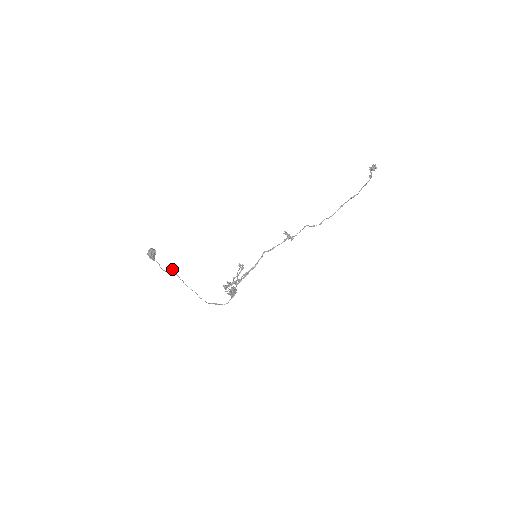
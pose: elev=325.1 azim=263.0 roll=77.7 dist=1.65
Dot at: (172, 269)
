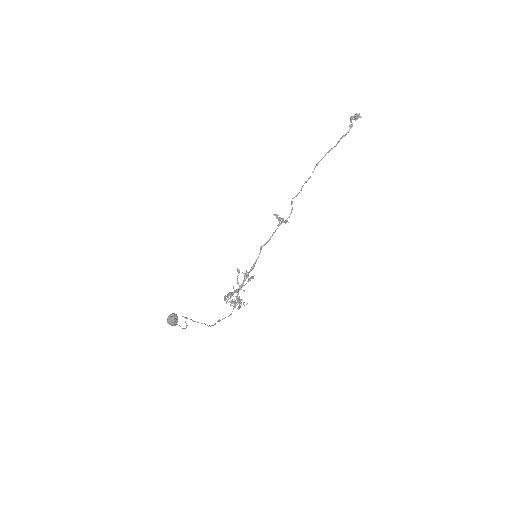
Dot at: (184, 317)
